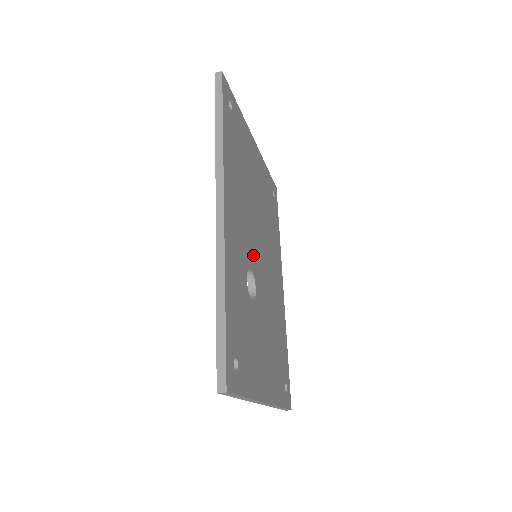
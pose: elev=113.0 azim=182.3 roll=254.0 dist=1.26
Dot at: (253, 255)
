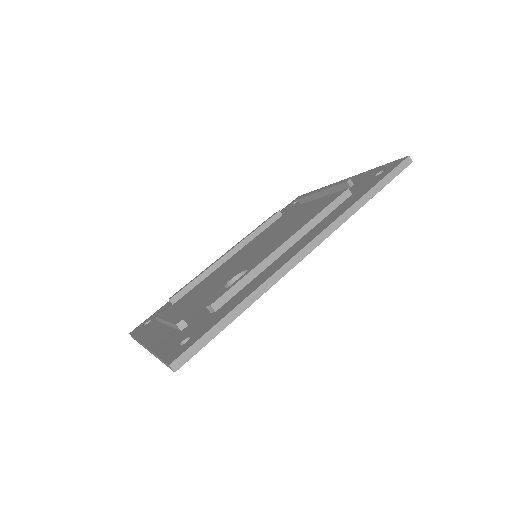
Dot at: occluded
